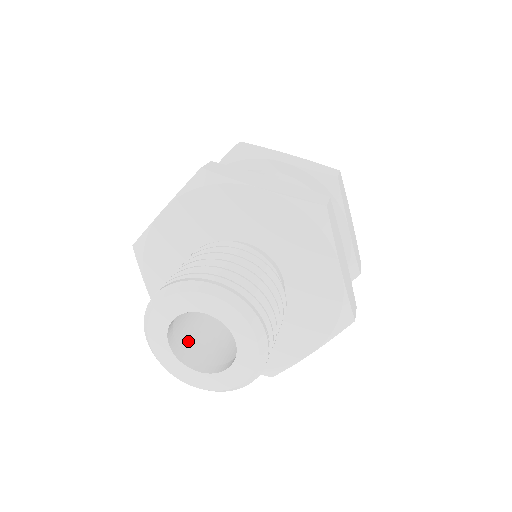
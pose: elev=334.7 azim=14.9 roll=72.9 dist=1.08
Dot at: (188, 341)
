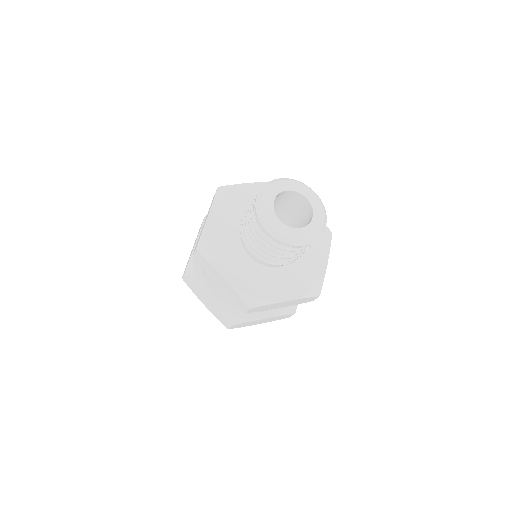
Dot at: occluded
